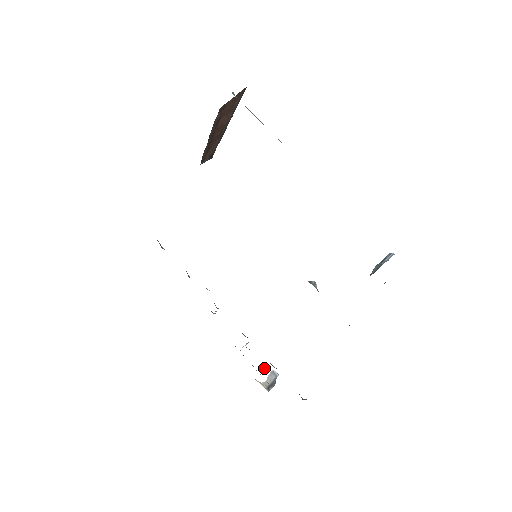
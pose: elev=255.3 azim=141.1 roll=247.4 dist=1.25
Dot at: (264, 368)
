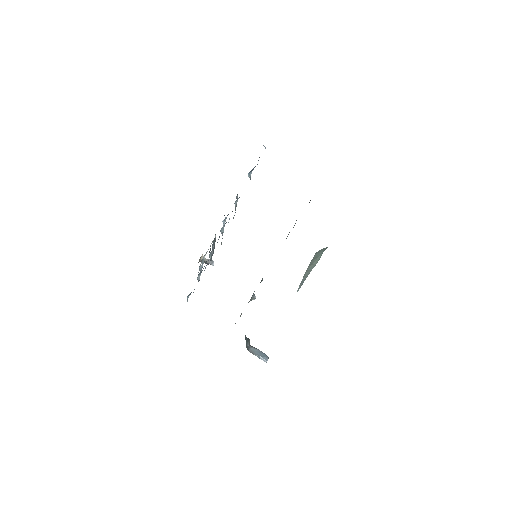
Dot at: occluded
